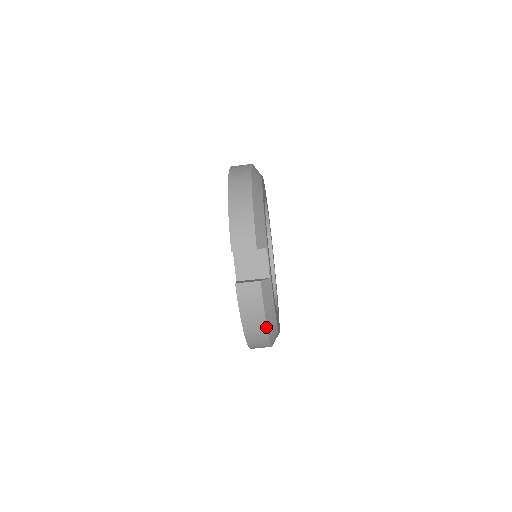
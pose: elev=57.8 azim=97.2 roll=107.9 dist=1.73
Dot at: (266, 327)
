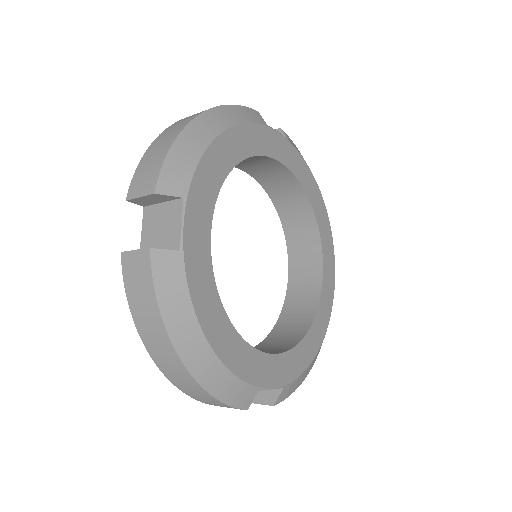
Dot at: (308, 372)
